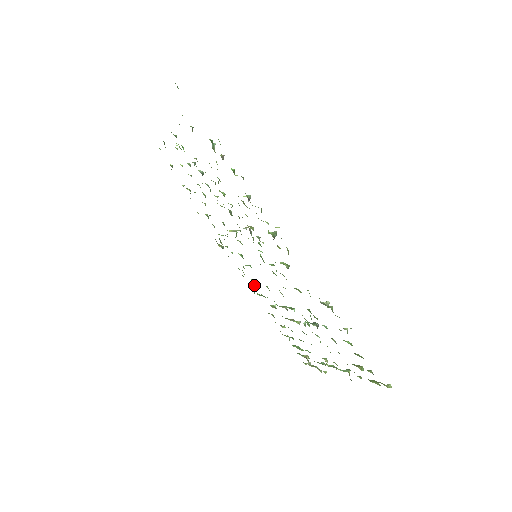
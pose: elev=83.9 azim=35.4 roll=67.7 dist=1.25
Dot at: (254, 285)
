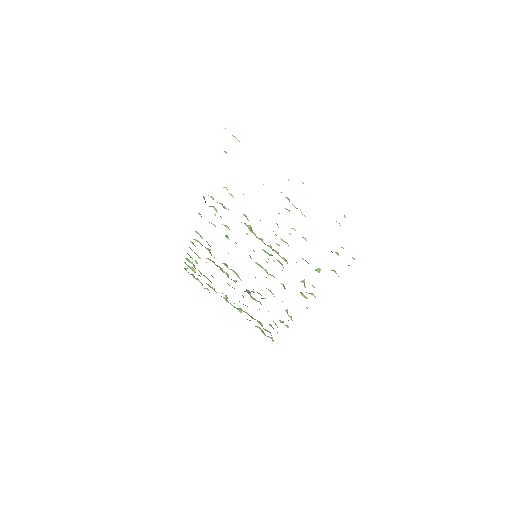
Dot at: occluded
